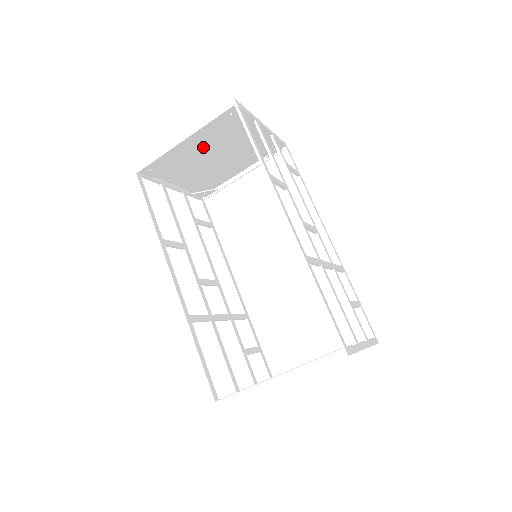
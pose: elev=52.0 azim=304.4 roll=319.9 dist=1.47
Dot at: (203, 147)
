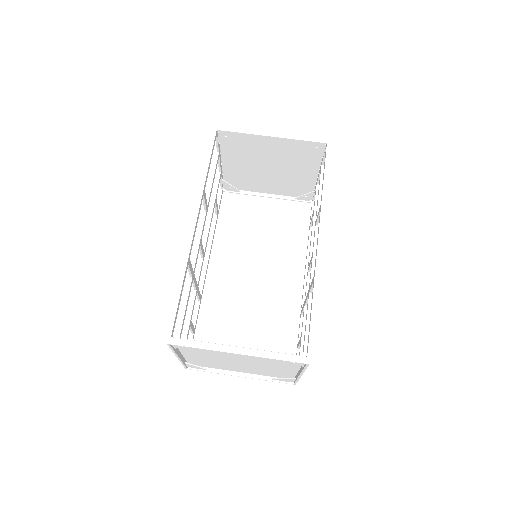
Dot at: (273, 153)
